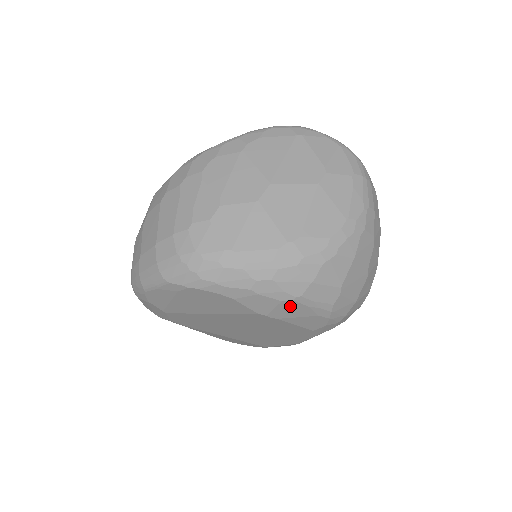
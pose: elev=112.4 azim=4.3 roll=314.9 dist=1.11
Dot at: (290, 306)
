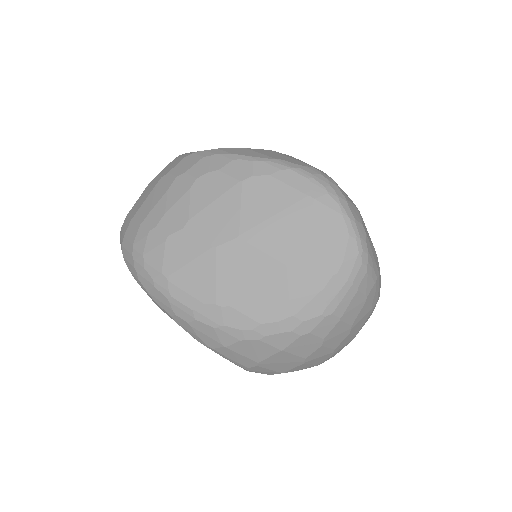
Dot at: occluded
